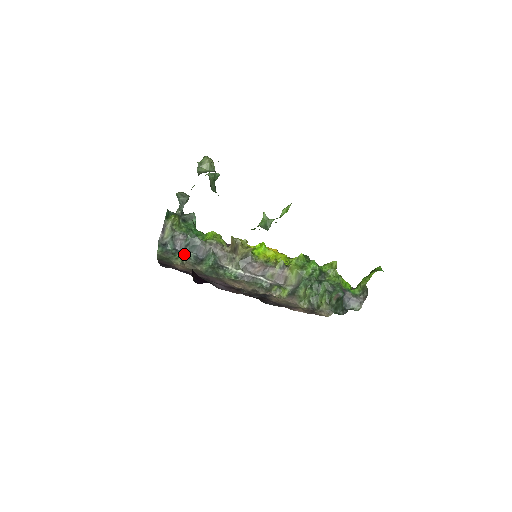
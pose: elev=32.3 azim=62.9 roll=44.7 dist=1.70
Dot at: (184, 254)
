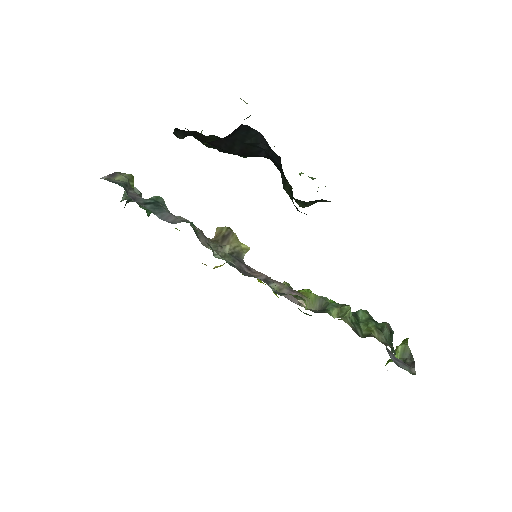
Dot at: occluded
